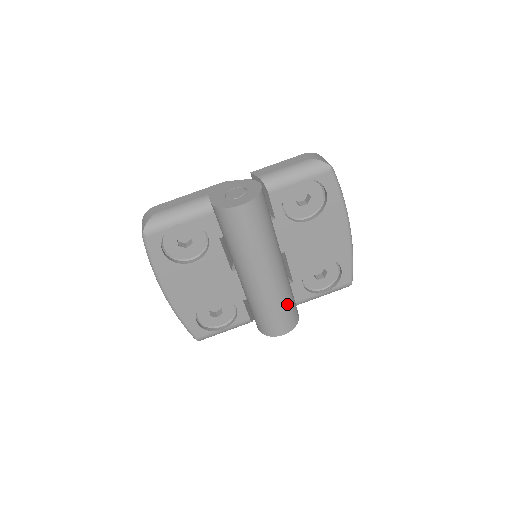
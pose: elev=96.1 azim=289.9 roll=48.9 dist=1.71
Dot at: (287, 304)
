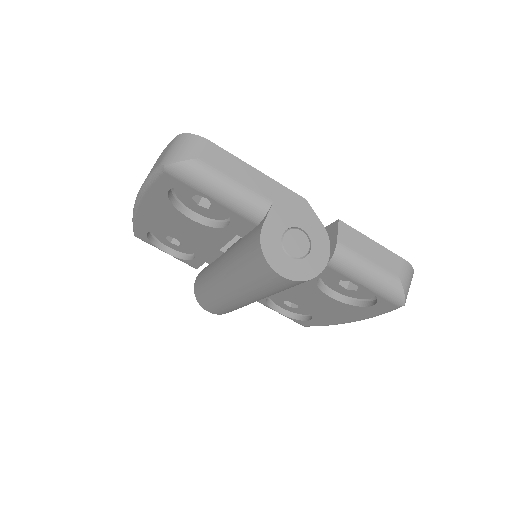
Dot at: (235, 309)
